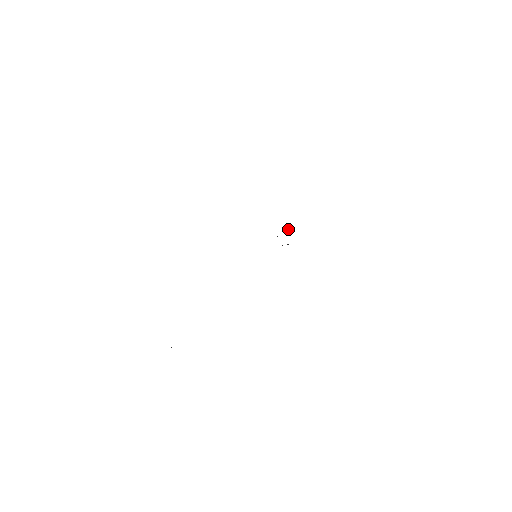
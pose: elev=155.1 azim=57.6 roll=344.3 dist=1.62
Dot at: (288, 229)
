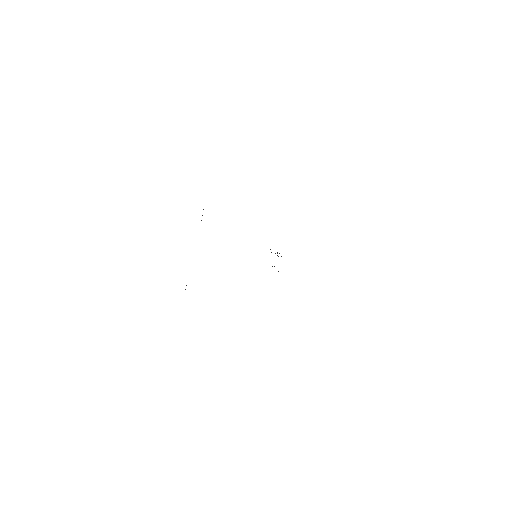
Dot at: occluded
